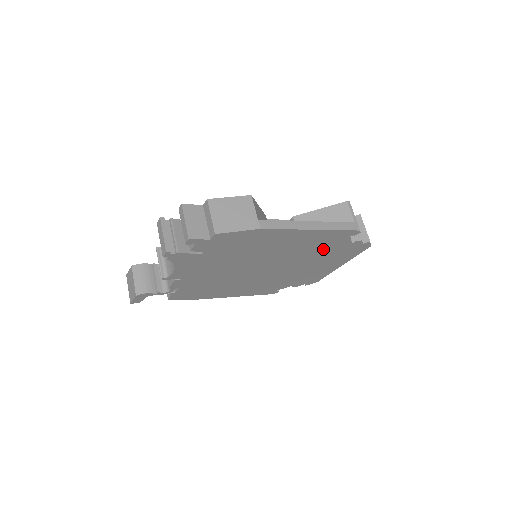
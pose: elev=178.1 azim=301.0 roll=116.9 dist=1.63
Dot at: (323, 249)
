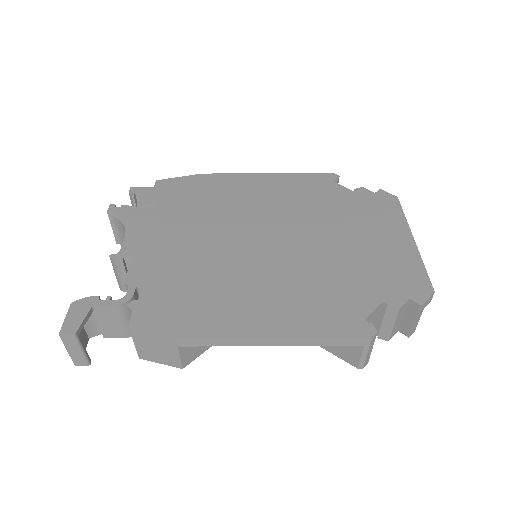
Dot at: (322, 203)
